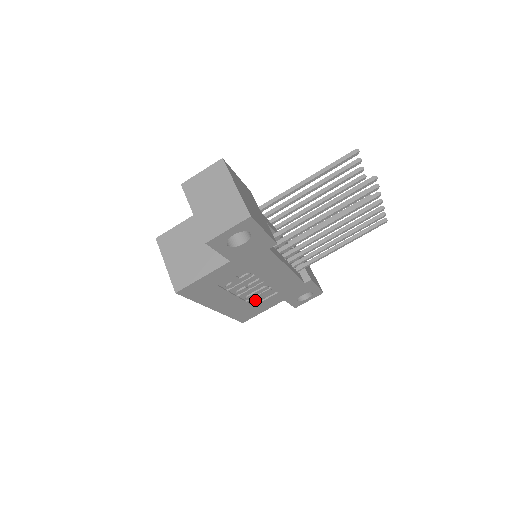
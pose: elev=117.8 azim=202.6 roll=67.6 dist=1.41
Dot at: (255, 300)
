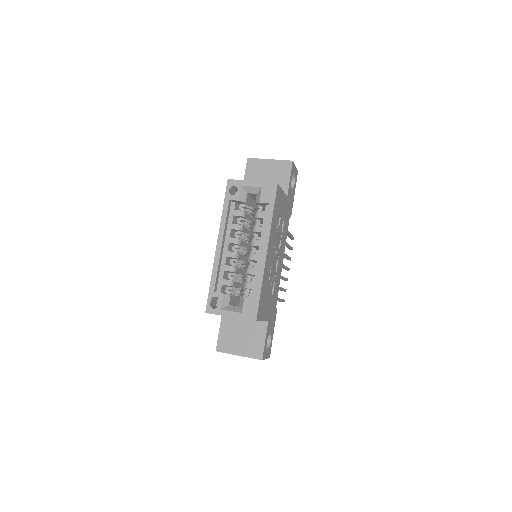
Dot at: (269, 283)
